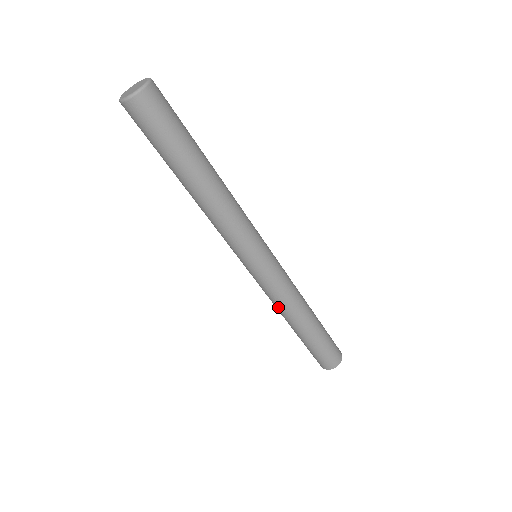
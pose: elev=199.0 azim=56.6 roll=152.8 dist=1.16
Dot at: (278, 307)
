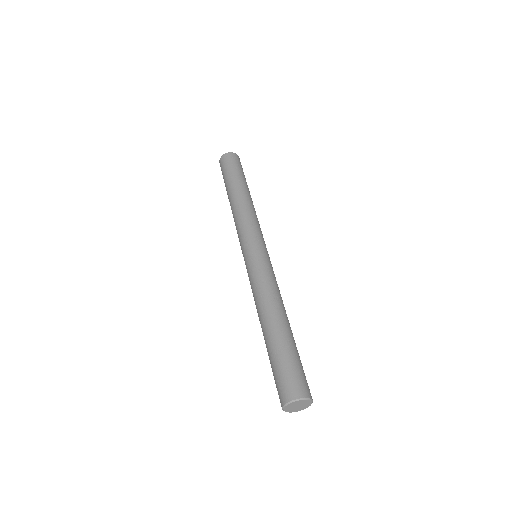
Dot at: (258, 296)
